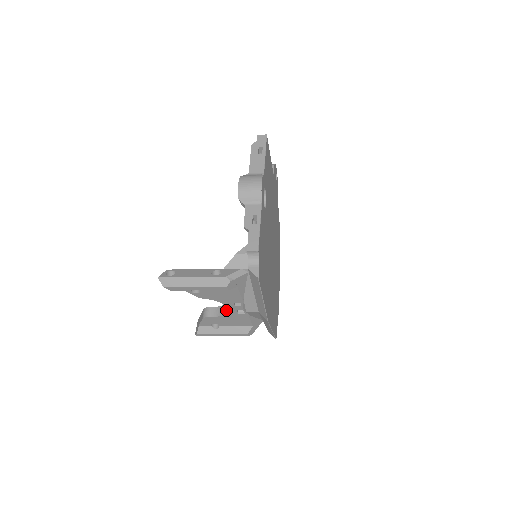
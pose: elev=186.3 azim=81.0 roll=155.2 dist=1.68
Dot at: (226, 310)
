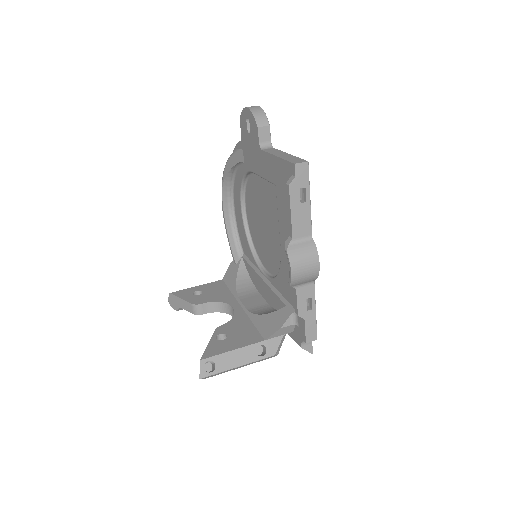
Dot at: (227, 311)
